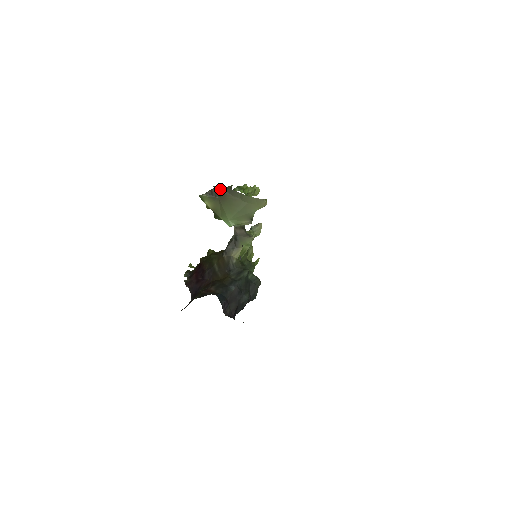
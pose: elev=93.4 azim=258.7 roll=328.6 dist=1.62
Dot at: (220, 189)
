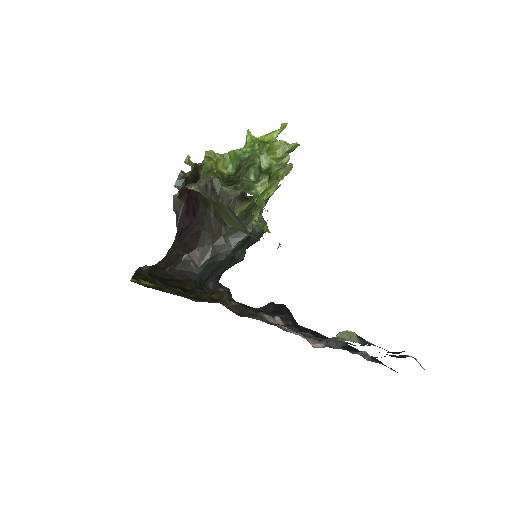
Dot at: (219, 192)
